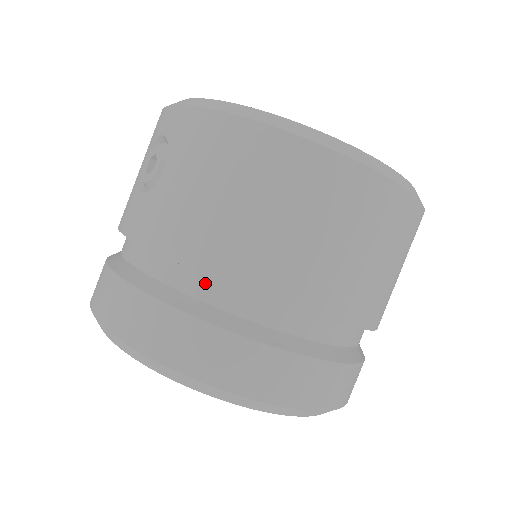
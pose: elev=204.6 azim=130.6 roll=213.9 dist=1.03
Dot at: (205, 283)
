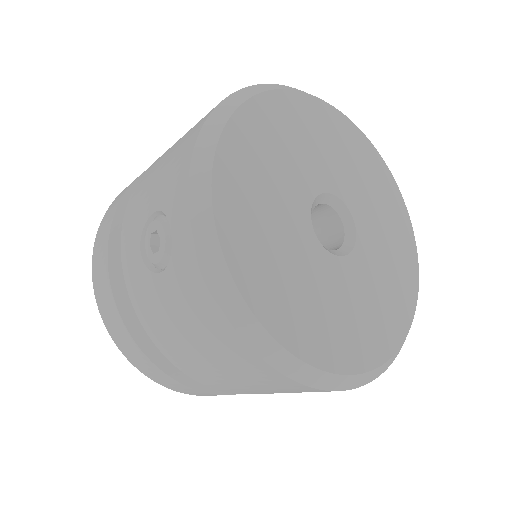
Dot at: occluded
